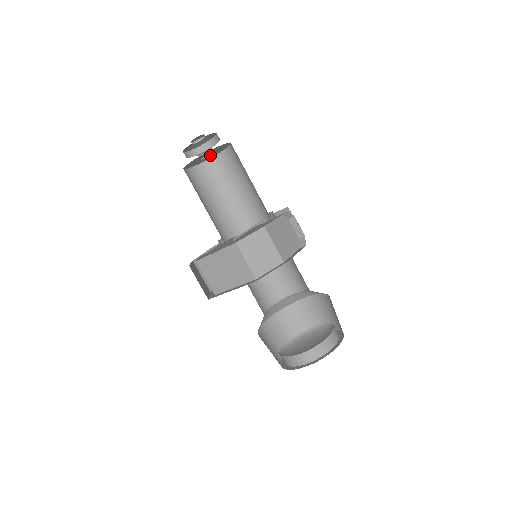
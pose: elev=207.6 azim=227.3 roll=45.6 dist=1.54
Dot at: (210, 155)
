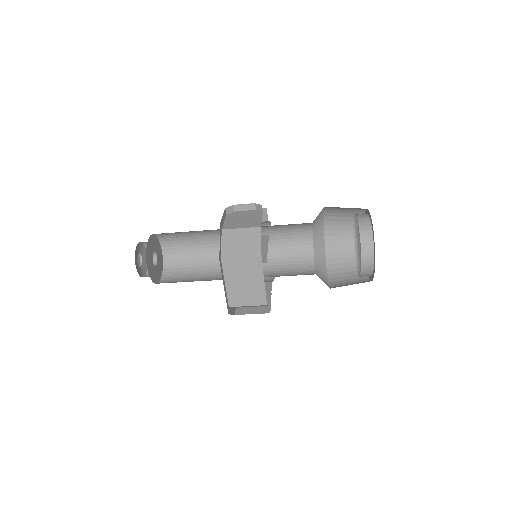
Dot at: (157, 257)
